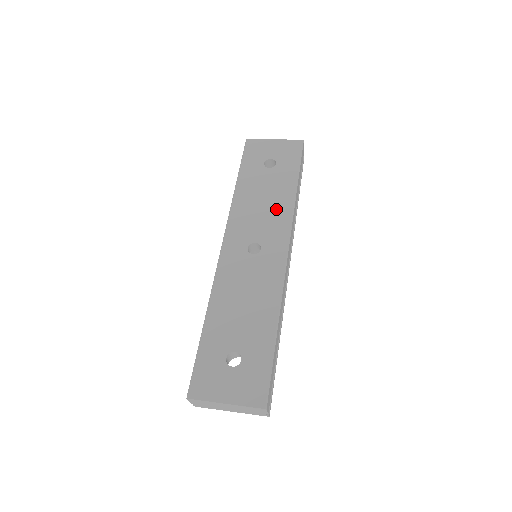
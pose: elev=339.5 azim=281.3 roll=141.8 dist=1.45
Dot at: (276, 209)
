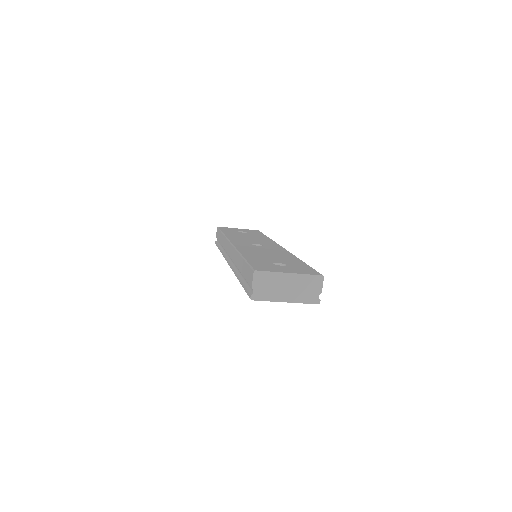
Dot at: (261, 239)
